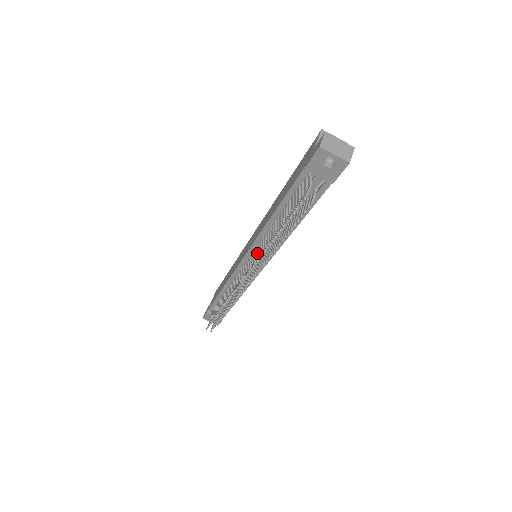
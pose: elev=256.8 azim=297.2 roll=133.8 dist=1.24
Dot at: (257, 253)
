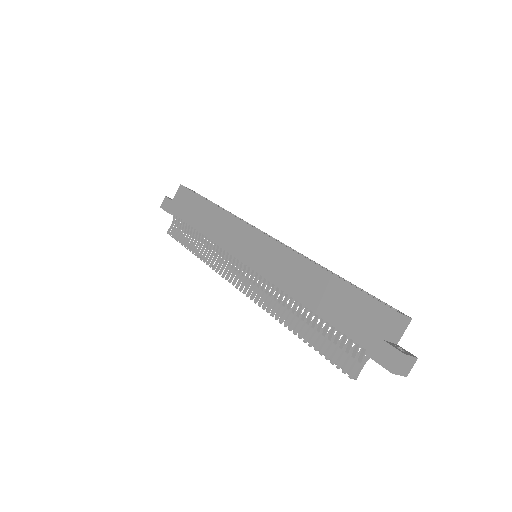
Dot at: (266, 289)
